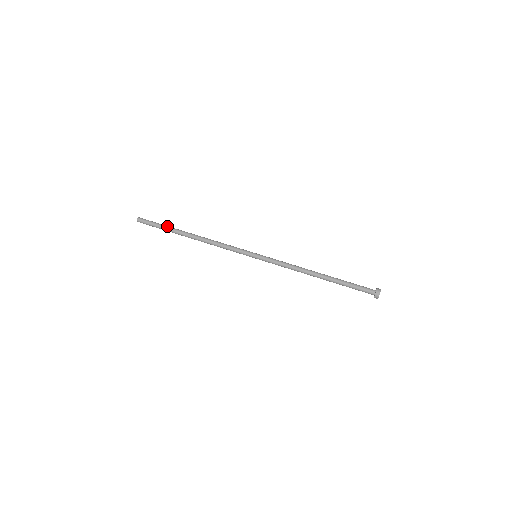
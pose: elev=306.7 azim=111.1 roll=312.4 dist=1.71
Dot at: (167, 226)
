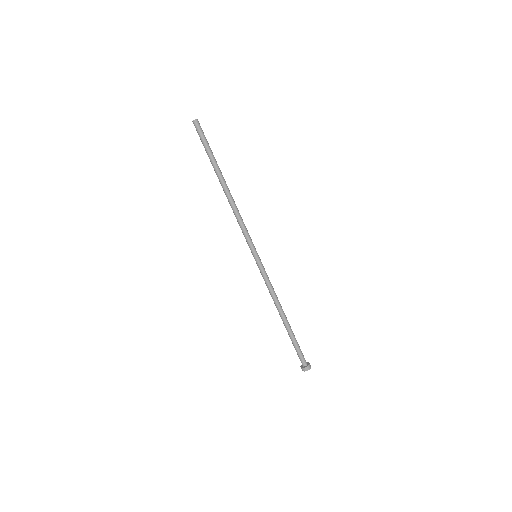
Dot at: (212, 156)
